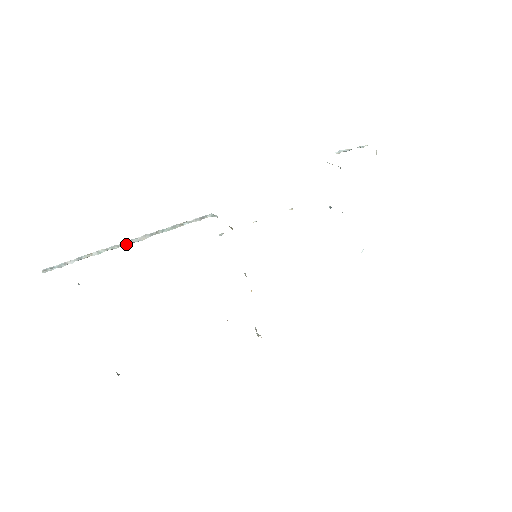
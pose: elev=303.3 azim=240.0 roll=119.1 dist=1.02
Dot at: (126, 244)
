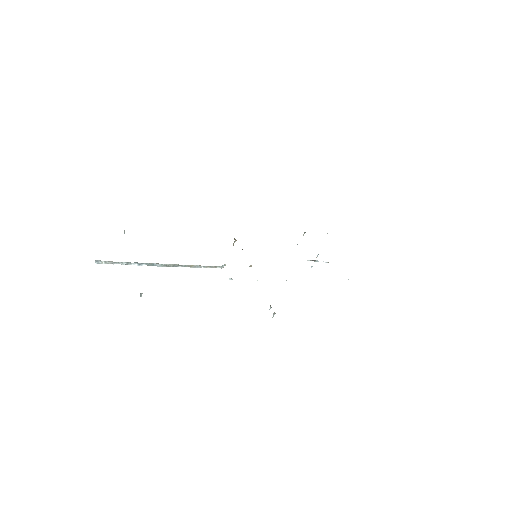
Dot at: (158, 264)
